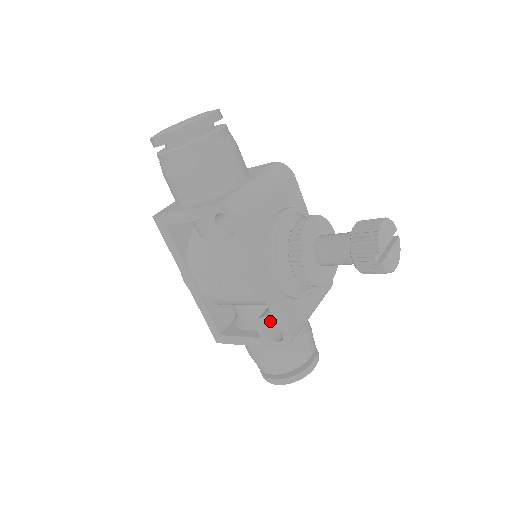
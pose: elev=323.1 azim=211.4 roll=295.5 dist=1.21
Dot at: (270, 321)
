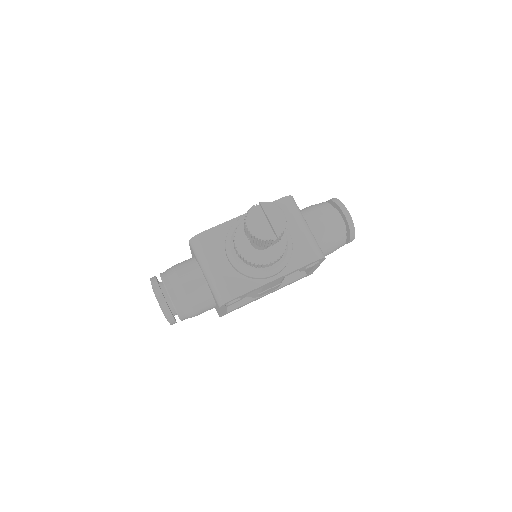
Dot at: occluded
